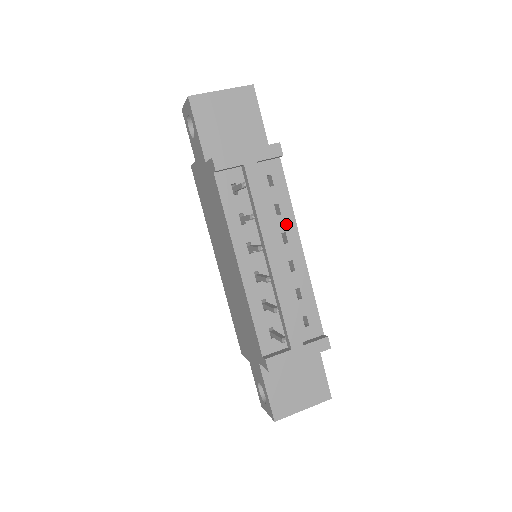
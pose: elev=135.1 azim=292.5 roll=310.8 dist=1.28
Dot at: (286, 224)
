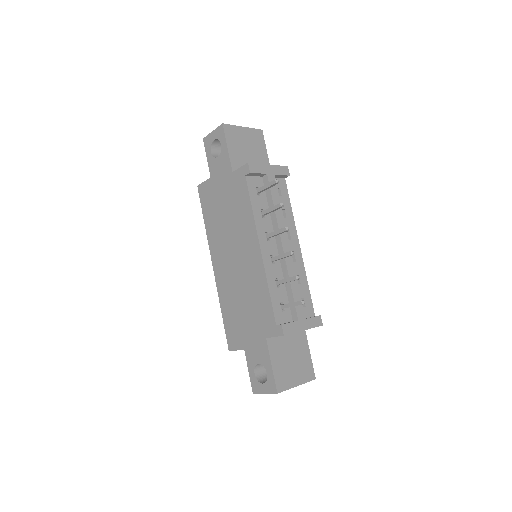
Dot at: (289, 226)
